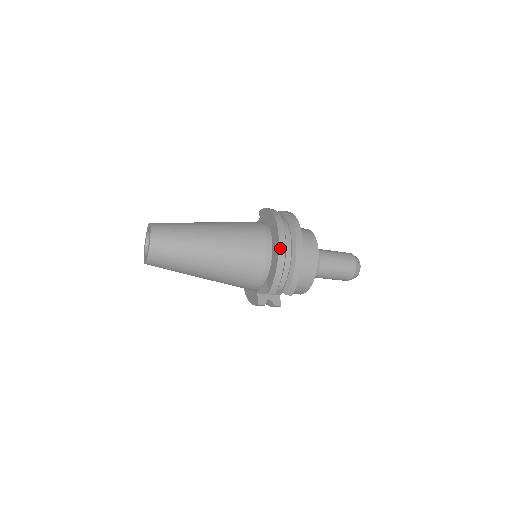
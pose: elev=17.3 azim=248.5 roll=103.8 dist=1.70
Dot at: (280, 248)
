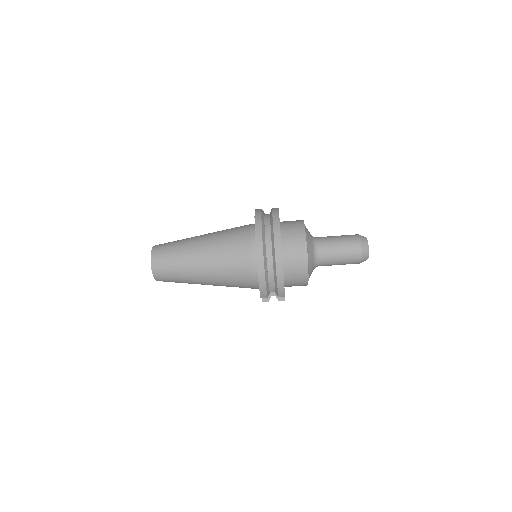
Dot at: (258, 261)
